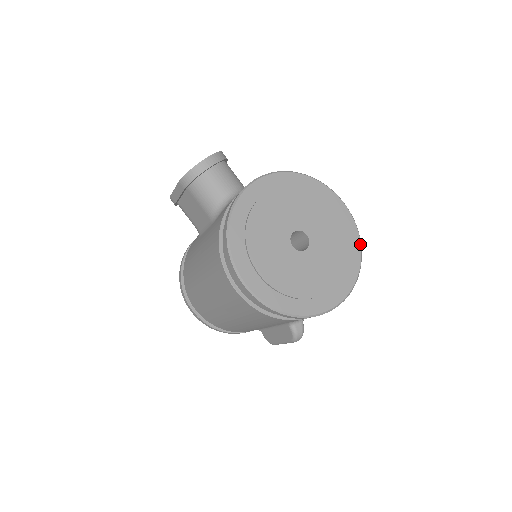
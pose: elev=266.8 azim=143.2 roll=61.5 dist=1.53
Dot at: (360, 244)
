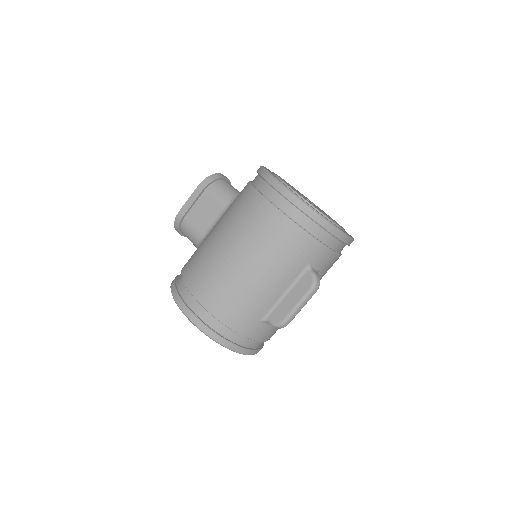
Dot at: occluded
